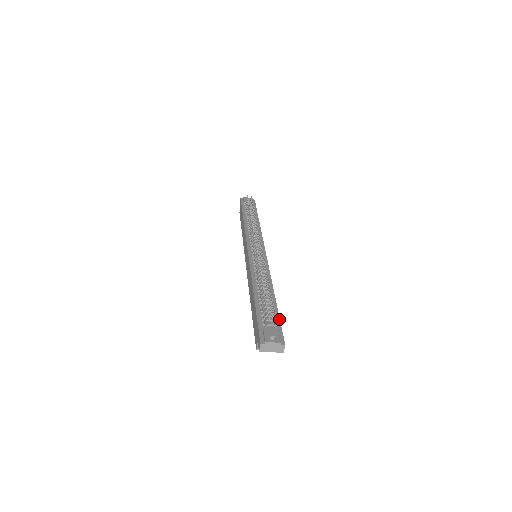
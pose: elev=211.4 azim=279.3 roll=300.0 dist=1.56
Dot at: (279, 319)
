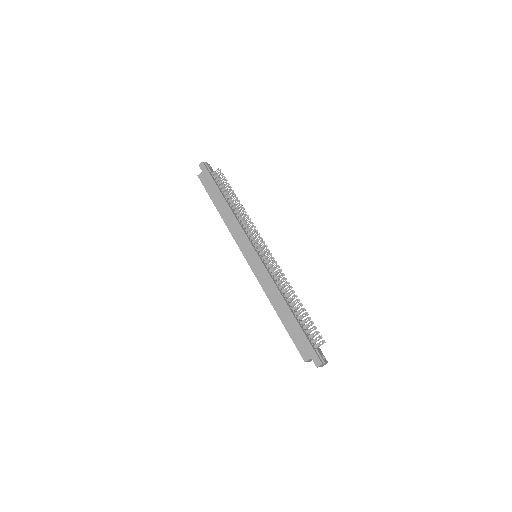
Dot at: occluded
